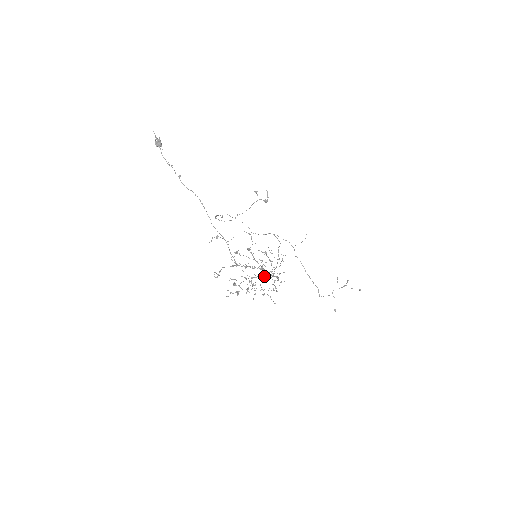
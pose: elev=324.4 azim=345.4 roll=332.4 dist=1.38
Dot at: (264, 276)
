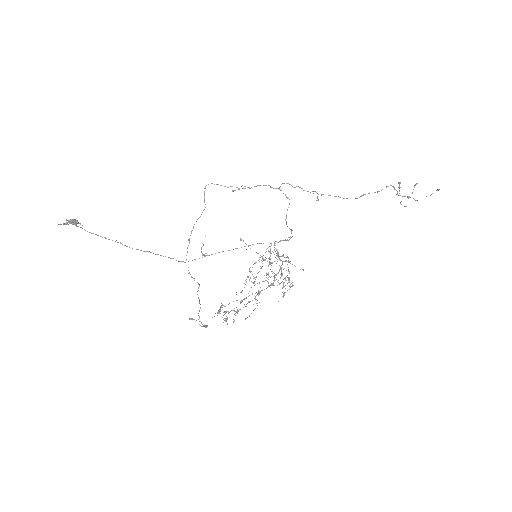
Dot at: (278, 256)
